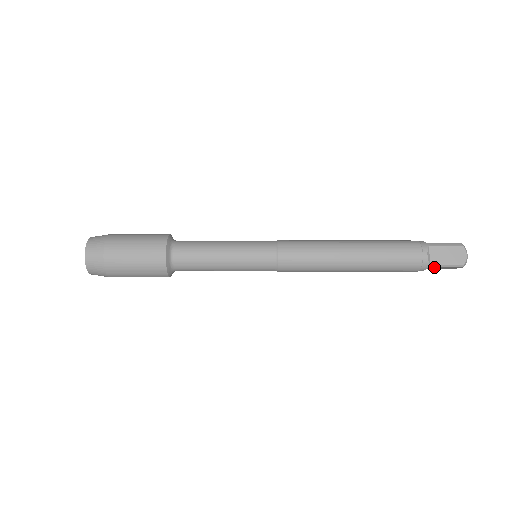
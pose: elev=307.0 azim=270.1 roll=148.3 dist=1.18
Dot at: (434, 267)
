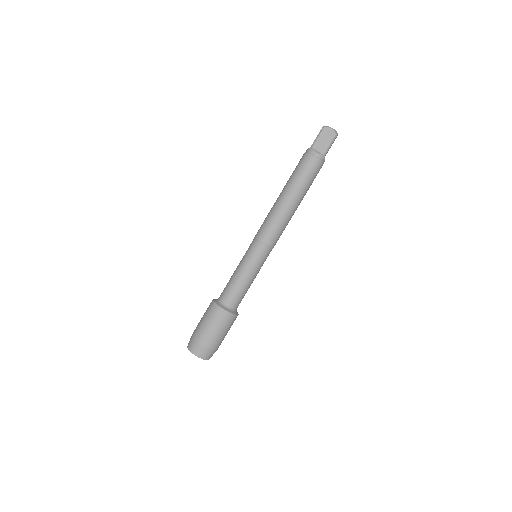
Dot at: occluded
